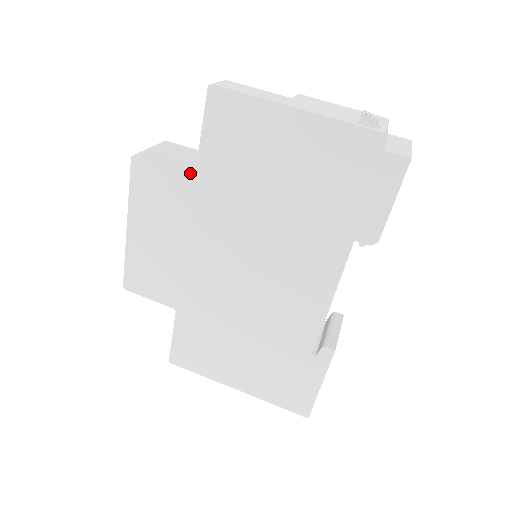
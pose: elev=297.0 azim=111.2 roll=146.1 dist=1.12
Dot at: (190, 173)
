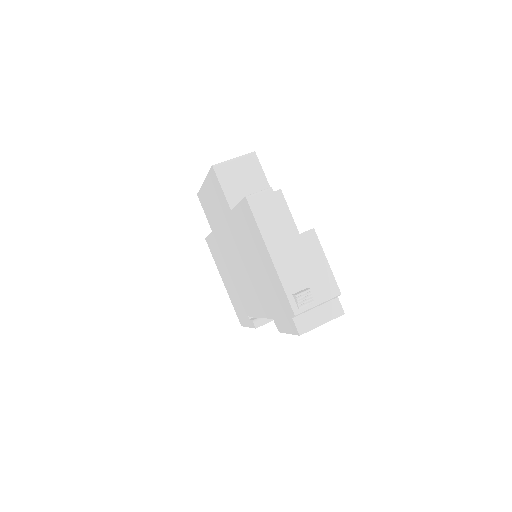
Dot at: (230, 207)
